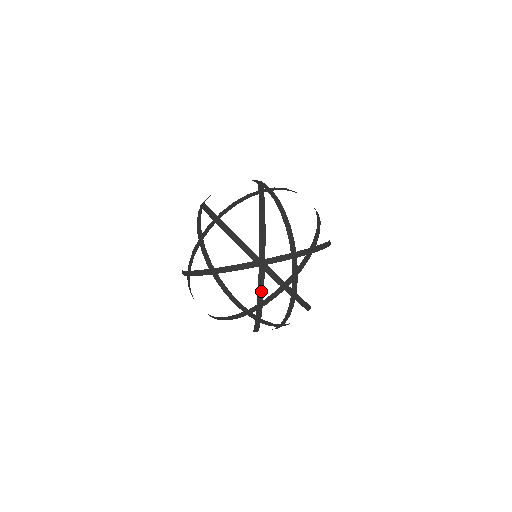
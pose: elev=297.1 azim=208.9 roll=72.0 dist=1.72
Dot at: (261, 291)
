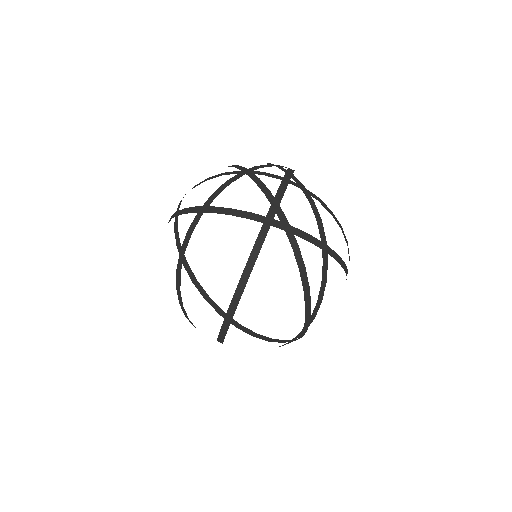
Dot at: (265, 189)
